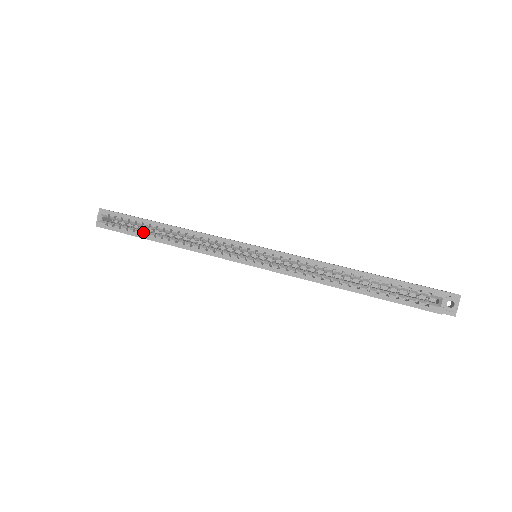
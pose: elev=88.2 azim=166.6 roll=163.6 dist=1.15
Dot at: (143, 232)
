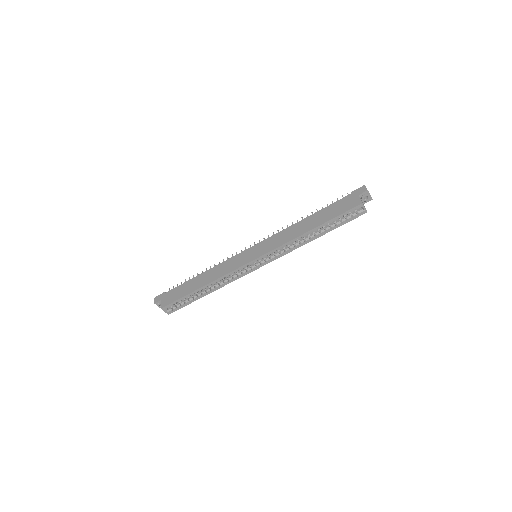
Dot at: (194, 298)
